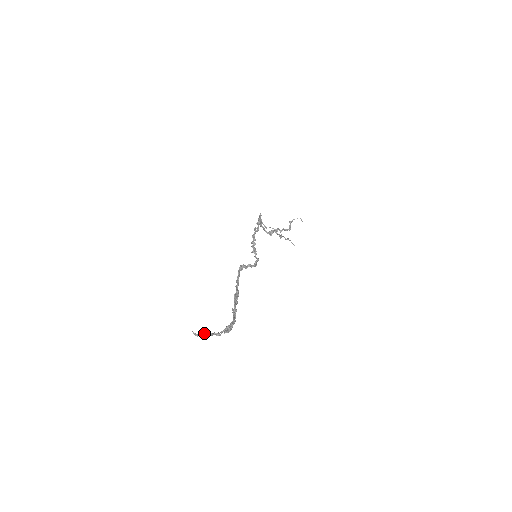
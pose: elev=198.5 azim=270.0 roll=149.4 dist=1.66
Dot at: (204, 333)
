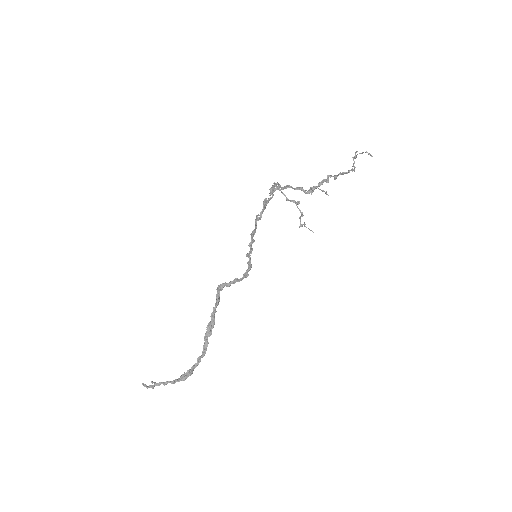
Dot at: (155, 385)
